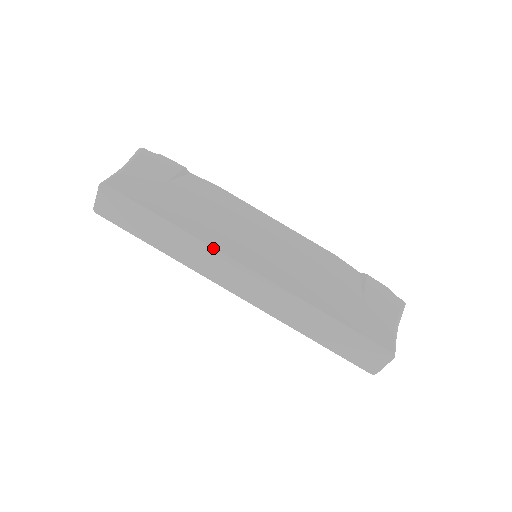
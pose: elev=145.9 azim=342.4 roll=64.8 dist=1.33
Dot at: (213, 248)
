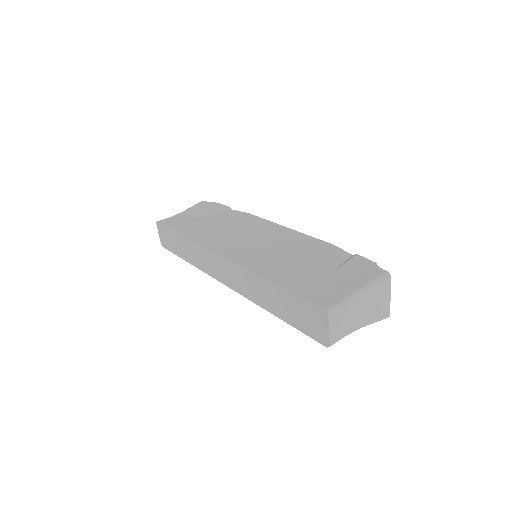
Dot at: (202, 246)
